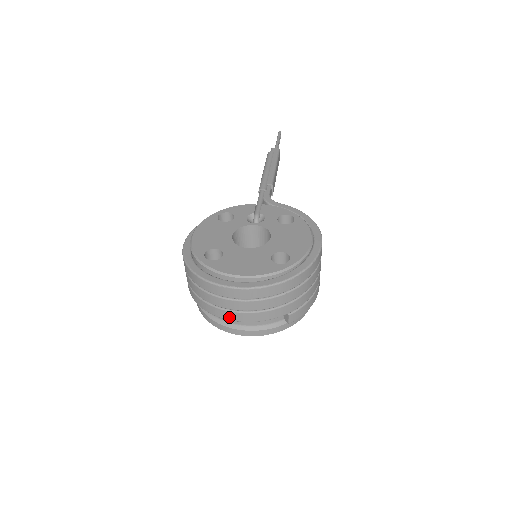
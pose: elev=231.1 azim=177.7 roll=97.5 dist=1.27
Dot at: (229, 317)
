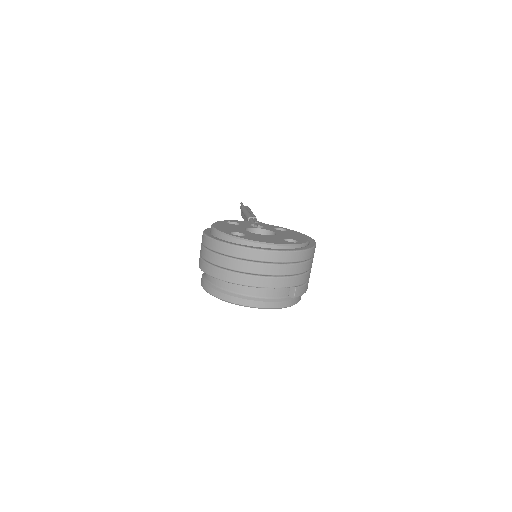
Dot at: (251, 283)
